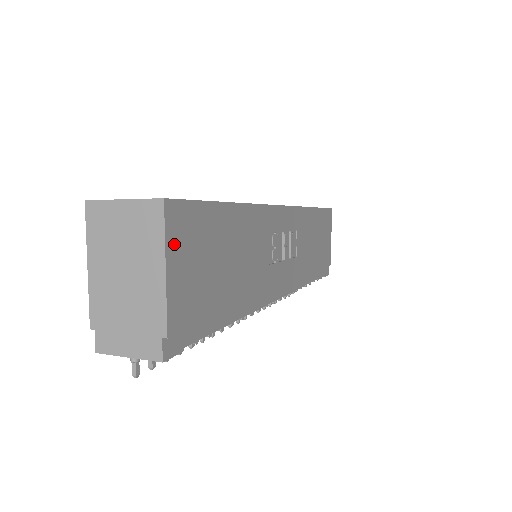
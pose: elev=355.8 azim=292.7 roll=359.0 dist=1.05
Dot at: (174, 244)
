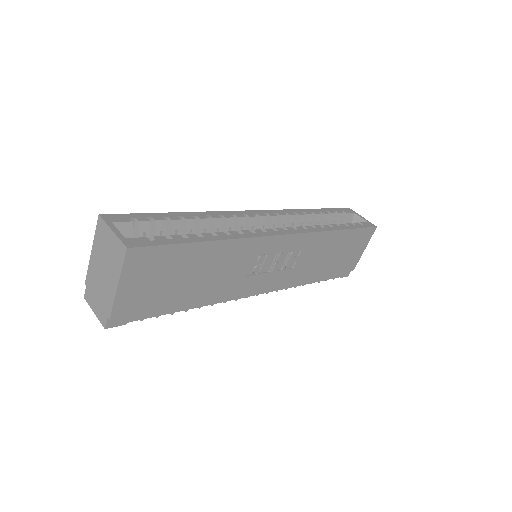
Dot at: (131, 272)
